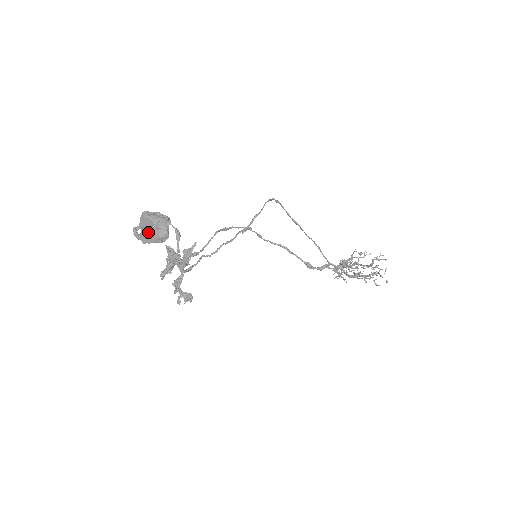
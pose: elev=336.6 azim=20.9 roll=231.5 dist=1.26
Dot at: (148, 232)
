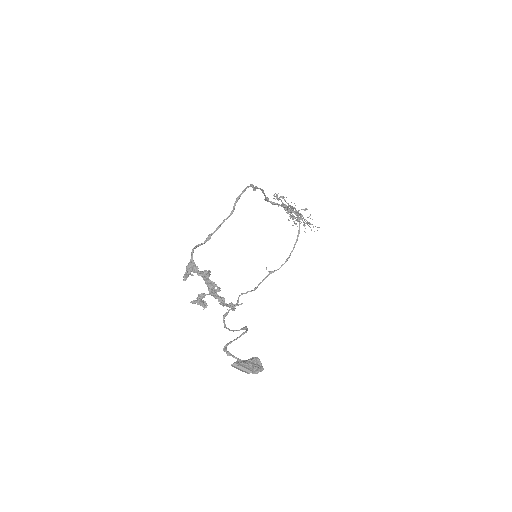
Dot at: (244, 371)
